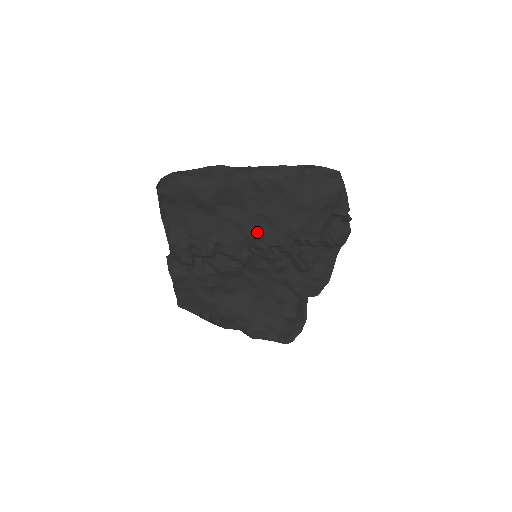
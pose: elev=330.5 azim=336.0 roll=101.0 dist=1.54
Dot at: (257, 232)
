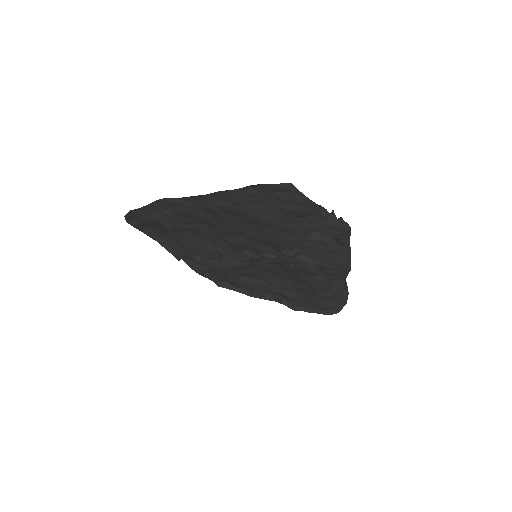
Dot at: (239, 243)
